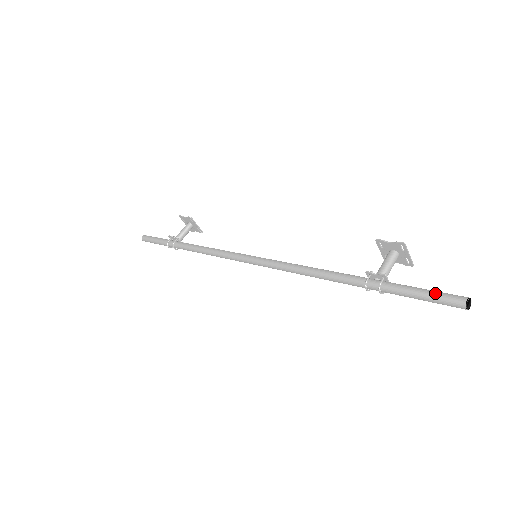
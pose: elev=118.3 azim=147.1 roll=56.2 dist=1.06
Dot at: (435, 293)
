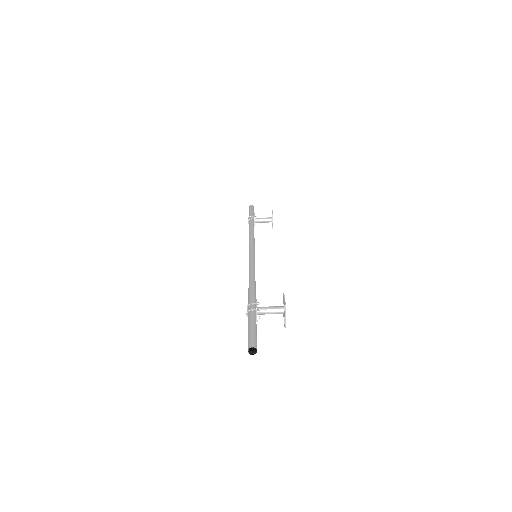
Dot at: (253, 333)
